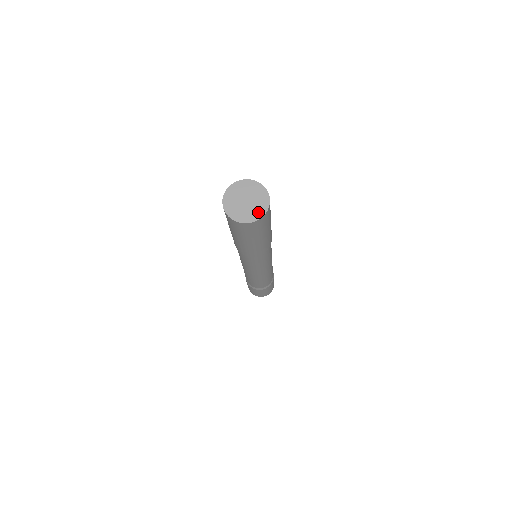
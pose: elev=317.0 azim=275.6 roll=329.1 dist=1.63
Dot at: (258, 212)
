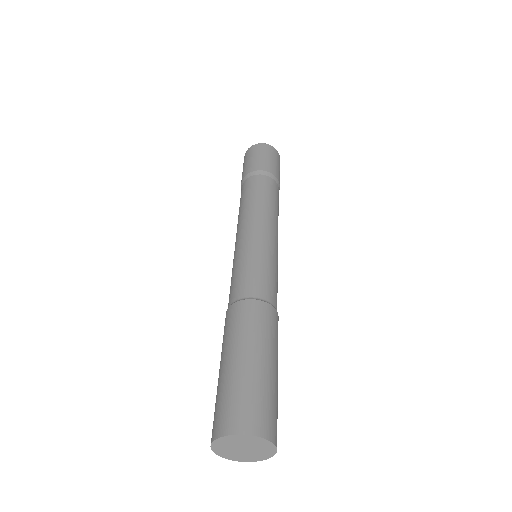
Dot at: (261, 457)
